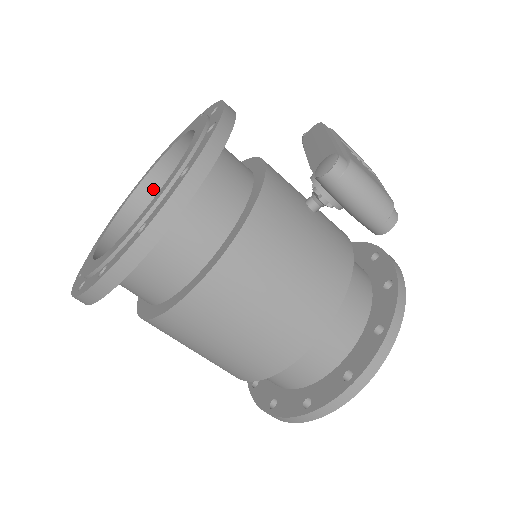
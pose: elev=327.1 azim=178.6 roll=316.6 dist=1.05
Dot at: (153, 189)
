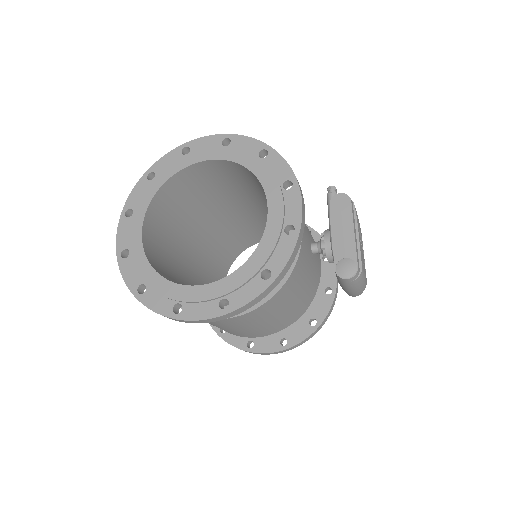
Dot at: (190, 174)
